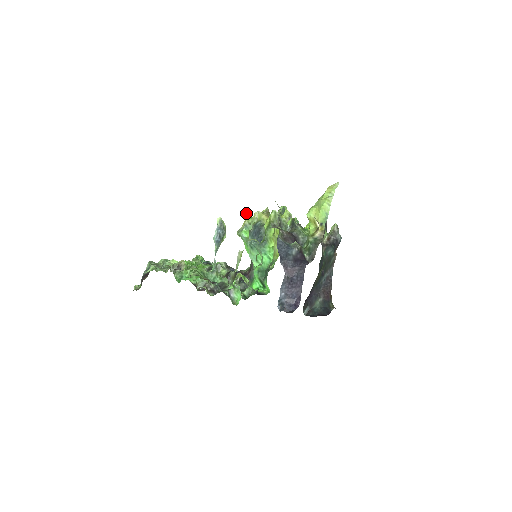
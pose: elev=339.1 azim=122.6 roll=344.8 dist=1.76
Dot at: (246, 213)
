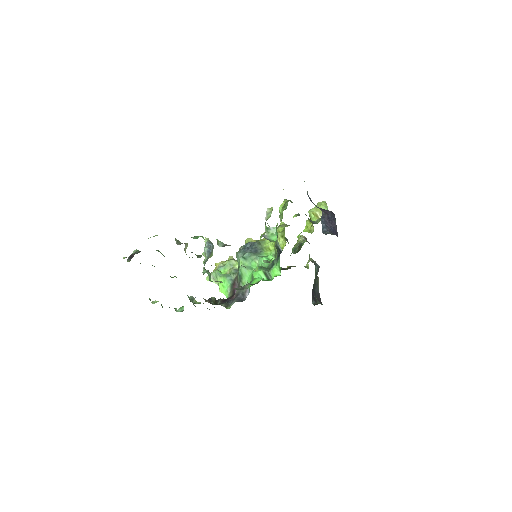
Dot at: (216, 263)
